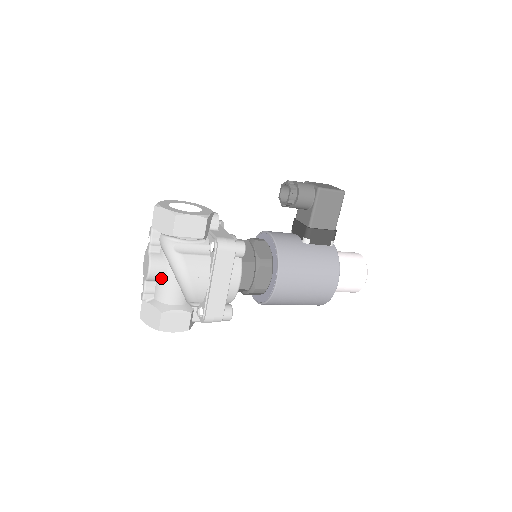
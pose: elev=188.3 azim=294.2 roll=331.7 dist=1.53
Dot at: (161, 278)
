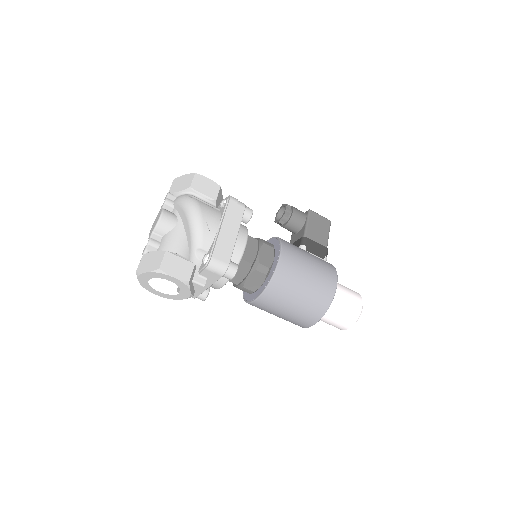
Dot at: (170, 229)
